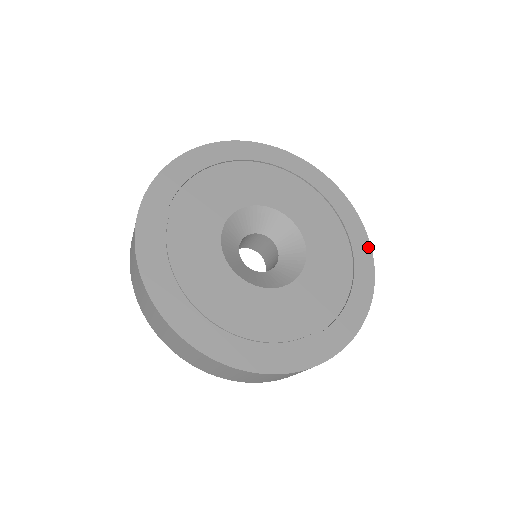
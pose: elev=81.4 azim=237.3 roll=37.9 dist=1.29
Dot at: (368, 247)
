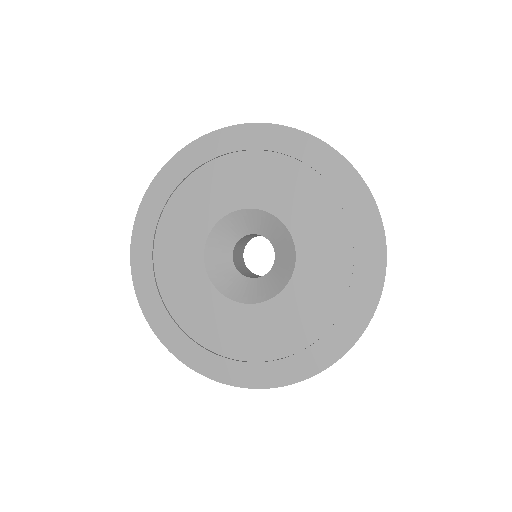
Dot at: (361, 328)
